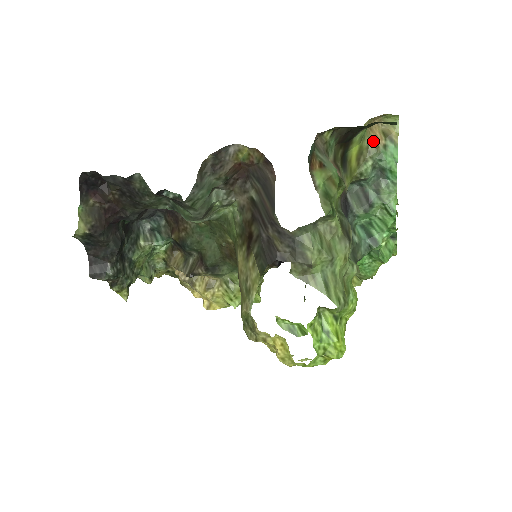
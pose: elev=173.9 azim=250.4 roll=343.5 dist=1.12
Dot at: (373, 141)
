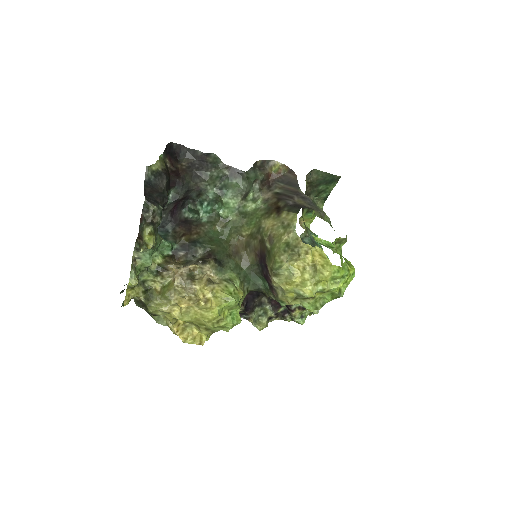
Dot at: occluded
